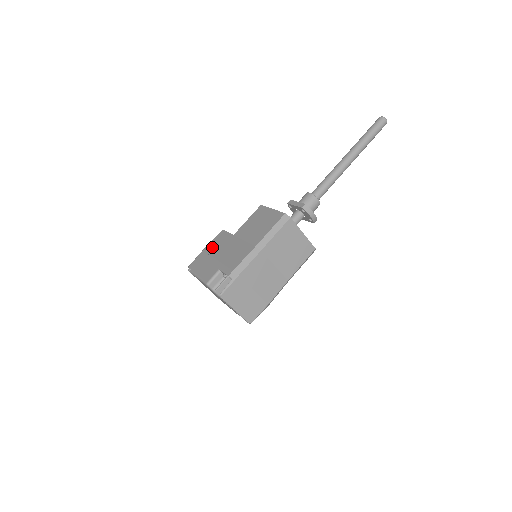
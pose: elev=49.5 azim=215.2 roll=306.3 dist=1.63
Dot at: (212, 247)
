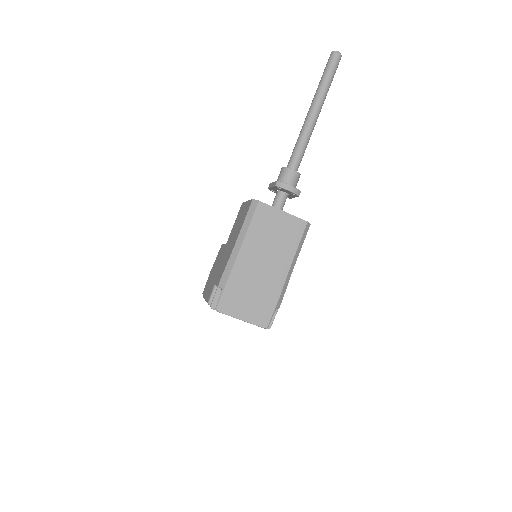
Dot at: (214, 265)
